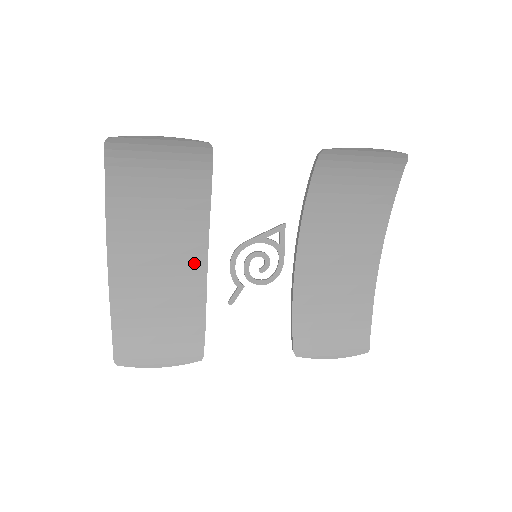
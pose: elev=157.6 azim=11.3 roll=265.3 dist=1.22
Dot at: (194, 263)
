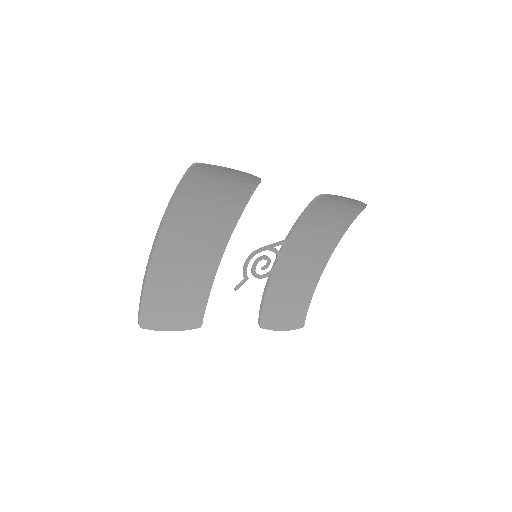
Dot at: (213, 256)
